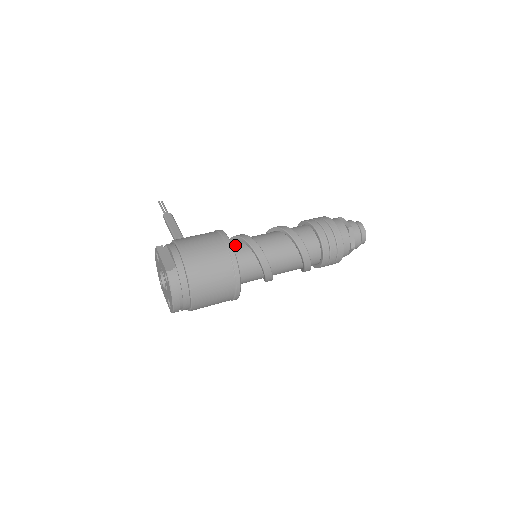
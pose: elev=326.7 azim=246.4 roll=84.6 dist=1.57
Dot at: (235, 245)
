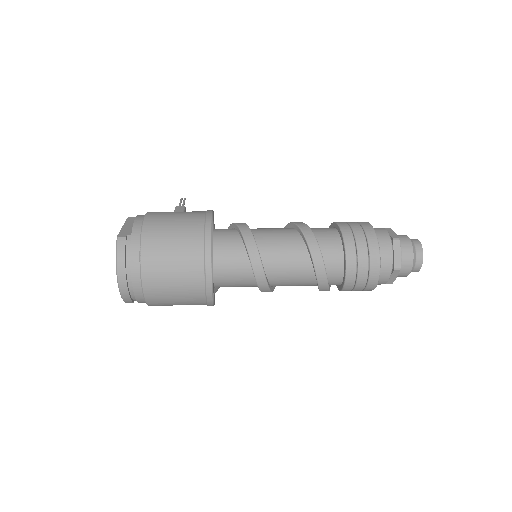
Dot at: (224, 230)
